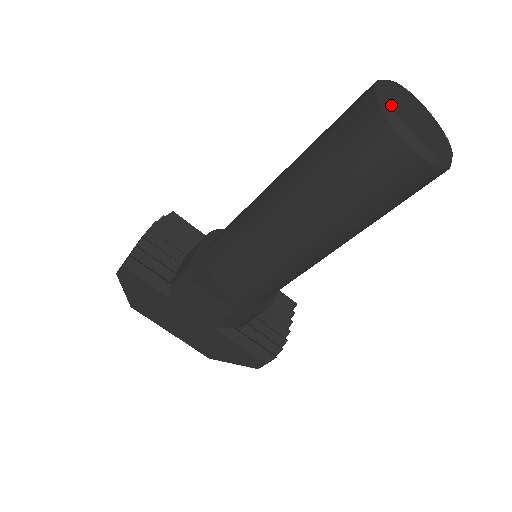
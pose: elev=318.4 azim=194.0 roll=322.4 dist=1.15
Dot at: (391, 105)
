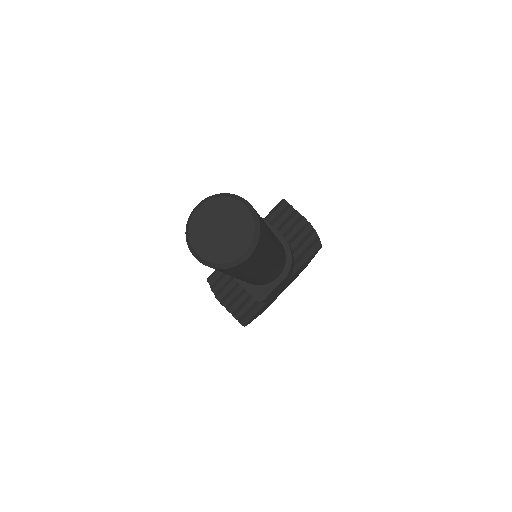
Dot at: (217, 264)
